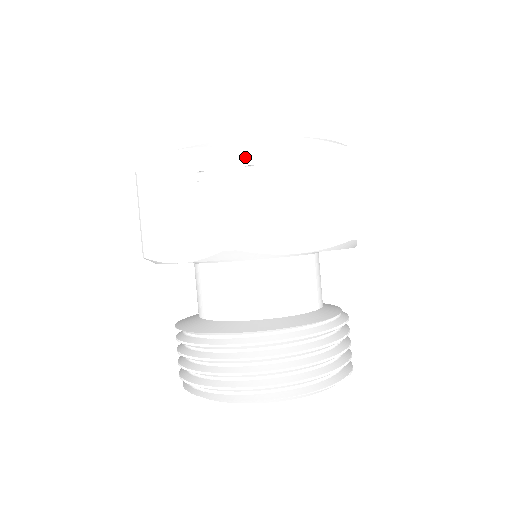
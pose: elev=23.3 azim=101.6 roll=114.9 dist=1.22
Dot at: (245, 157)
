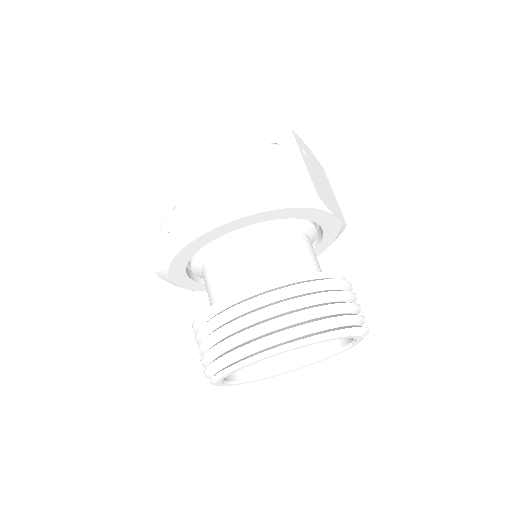
Dot at: (299, 142)
